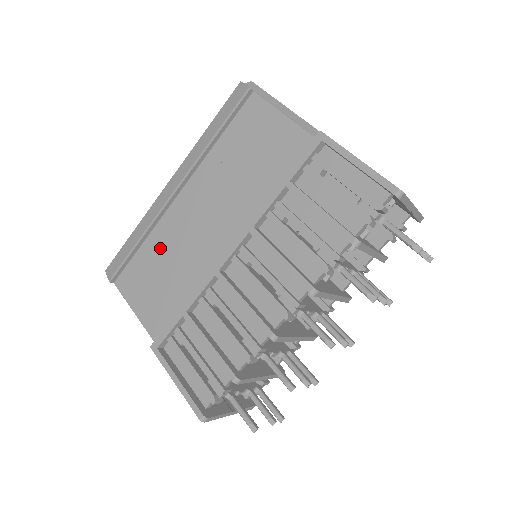
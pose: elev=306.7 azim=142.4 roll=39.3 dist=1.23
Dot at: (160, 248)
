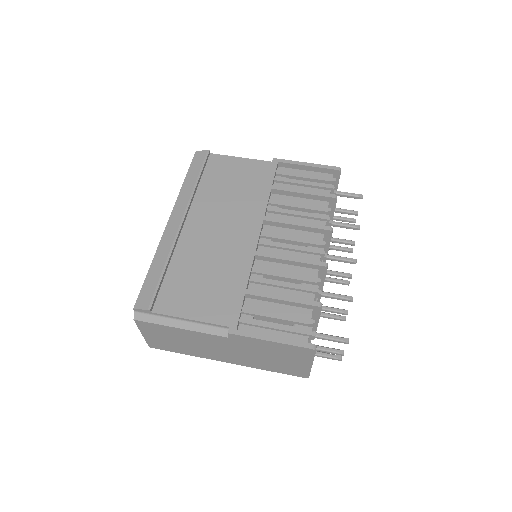
Dot at: (189, 263)
